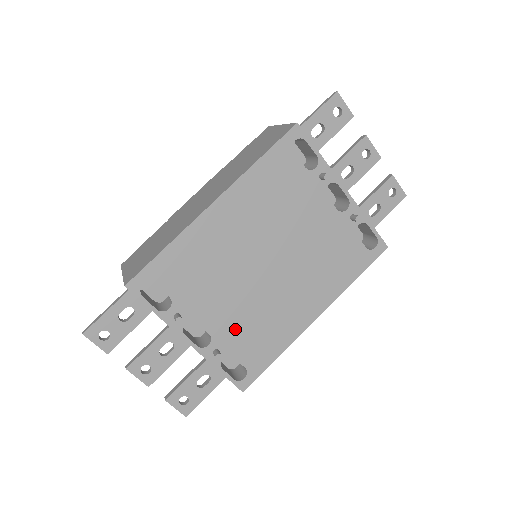
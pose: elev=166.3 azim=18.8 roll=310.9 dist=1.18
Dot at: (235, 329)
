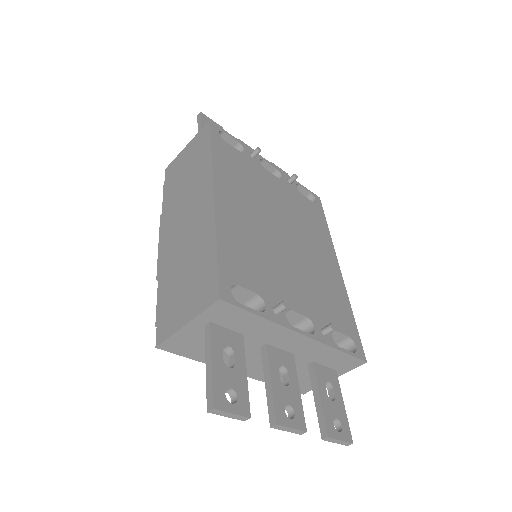
Dot at: (314, 302)
